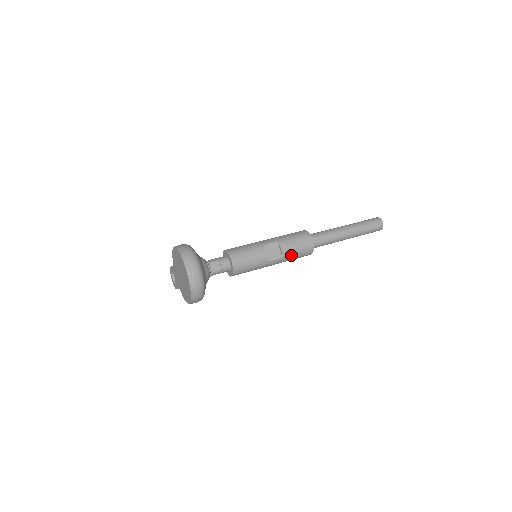
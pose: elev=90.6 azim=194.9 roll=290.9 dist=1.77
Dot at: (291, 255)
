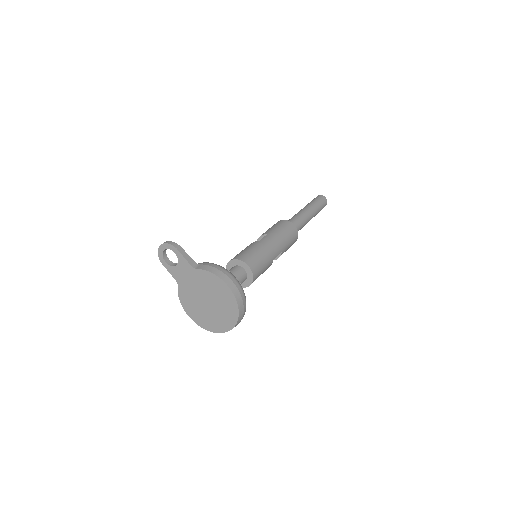
Dot at: occluded
